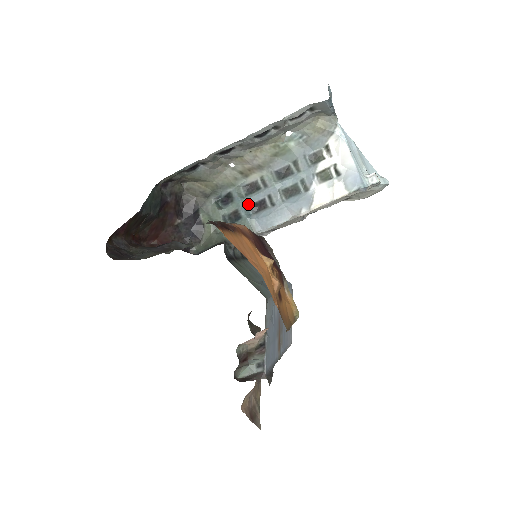
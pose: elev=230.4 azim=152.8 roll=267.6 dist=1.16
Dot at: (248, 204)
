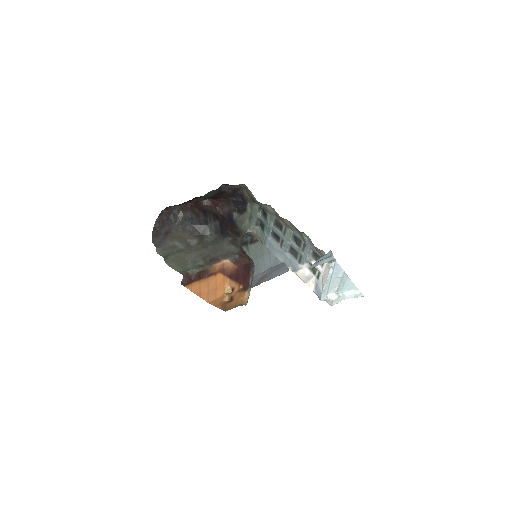
Dot at: (272, 229)
